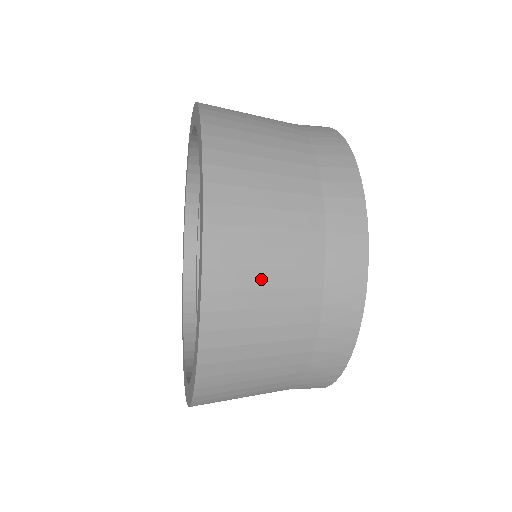
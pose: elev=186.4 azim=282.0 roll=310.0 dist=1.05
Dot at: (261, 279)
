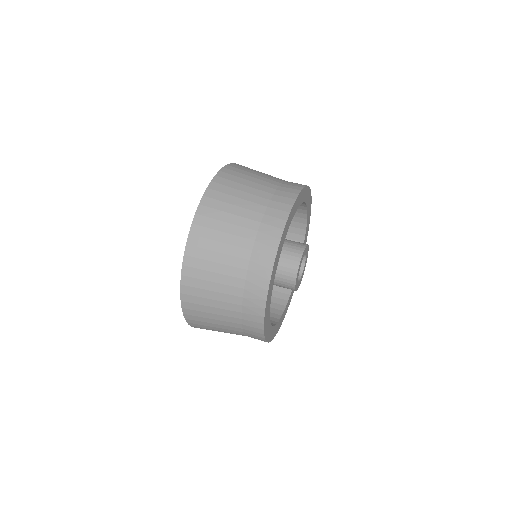
Dot at: occluded
